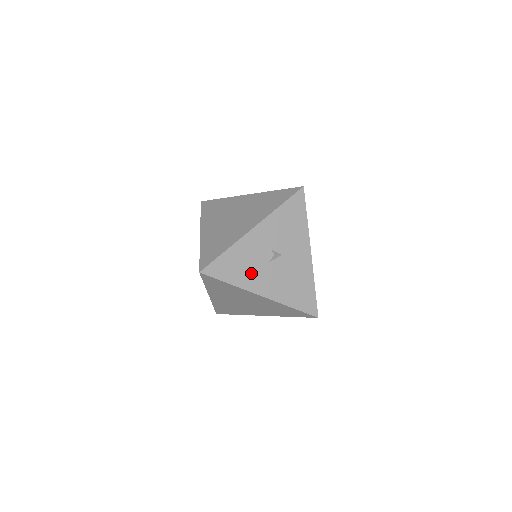
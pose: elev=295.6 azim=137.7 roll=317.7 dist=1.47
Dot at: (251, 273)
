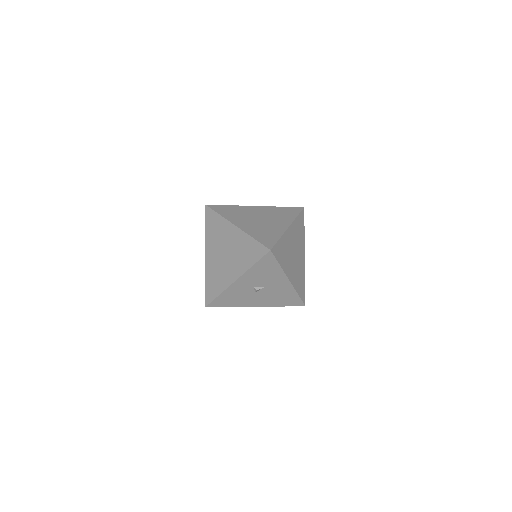
Dot at: (243, 300)
